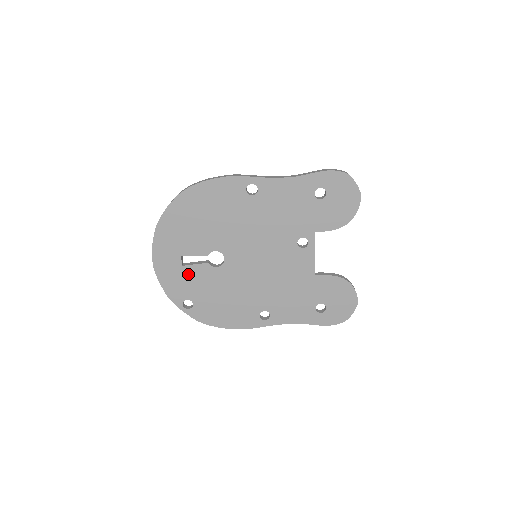
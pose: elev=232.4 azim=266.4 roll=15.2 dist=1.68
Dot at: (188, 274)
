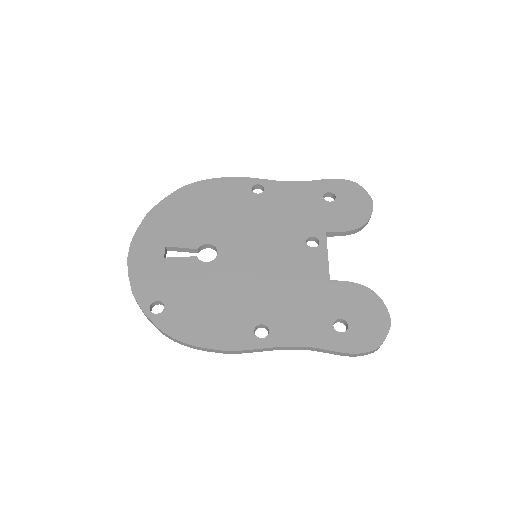
Dot at: (168, 268)
